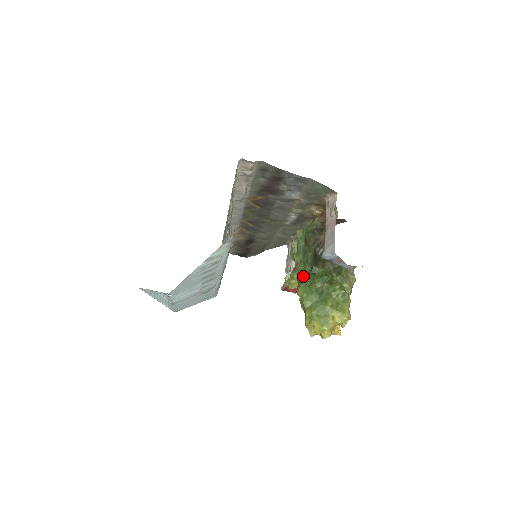
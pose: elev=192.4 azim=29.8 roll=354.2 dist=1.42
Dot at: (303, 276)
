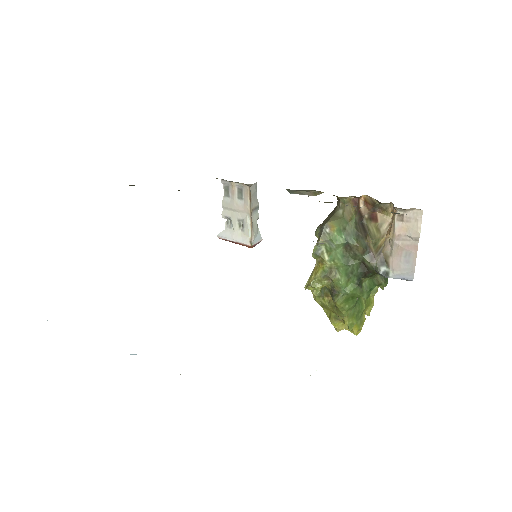
Dot at: (348, 289)
